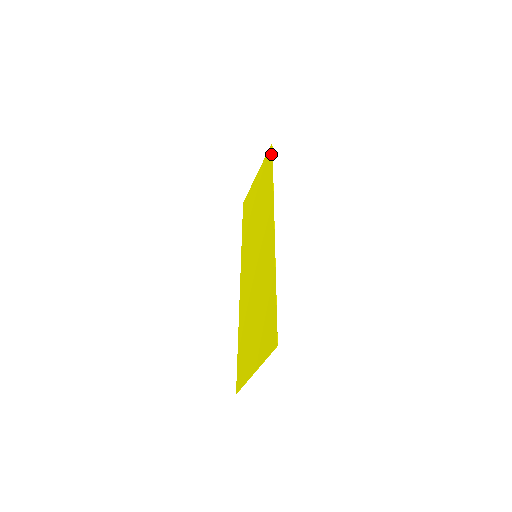
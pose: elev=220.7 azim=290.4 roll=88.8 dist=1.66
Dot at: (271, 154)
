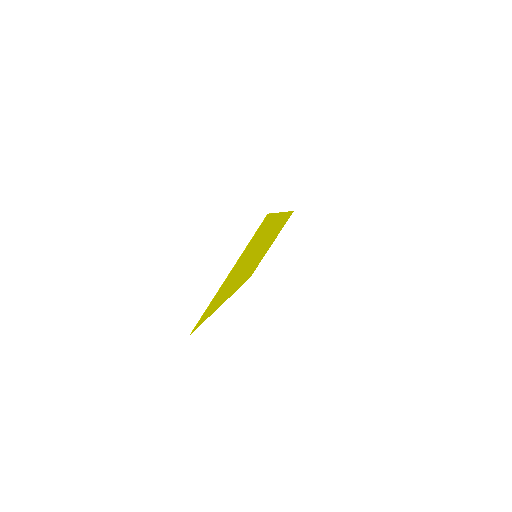
Dot at: (291, 213)
